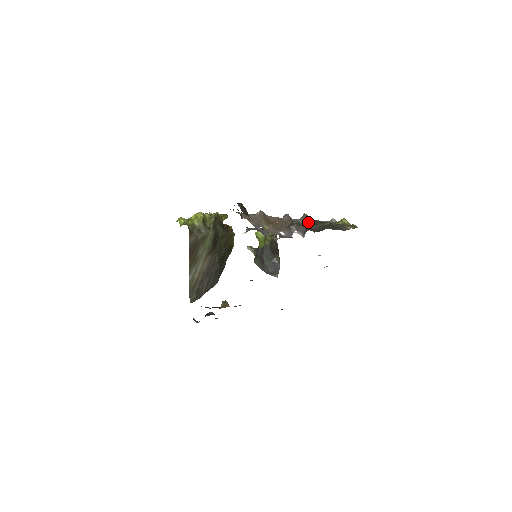
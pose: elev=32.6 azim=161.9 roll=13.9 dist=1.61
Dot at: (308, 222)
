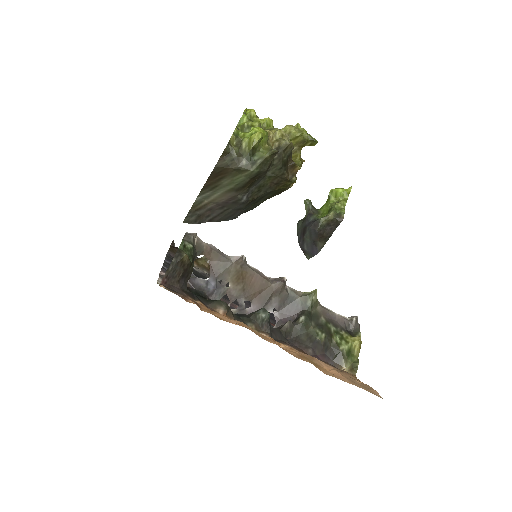
Dot at: (303, 311)
